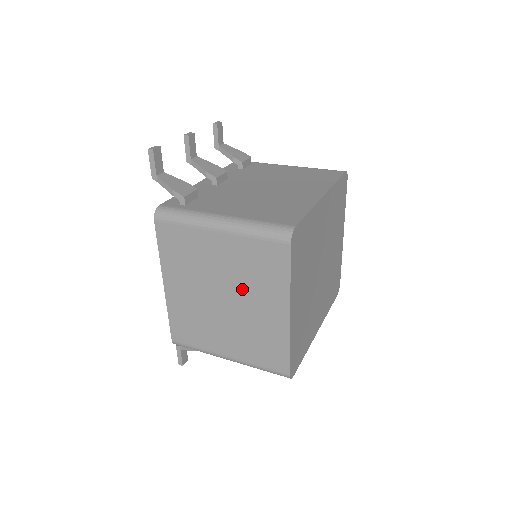
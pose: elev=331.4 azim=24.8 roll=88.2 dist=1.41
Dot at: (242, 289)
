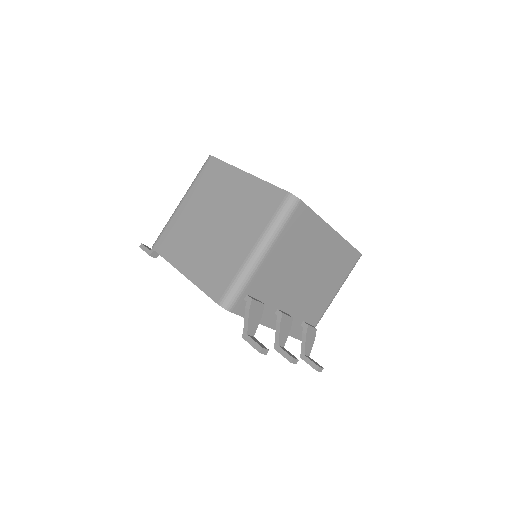
Dot at: (216, 203)
